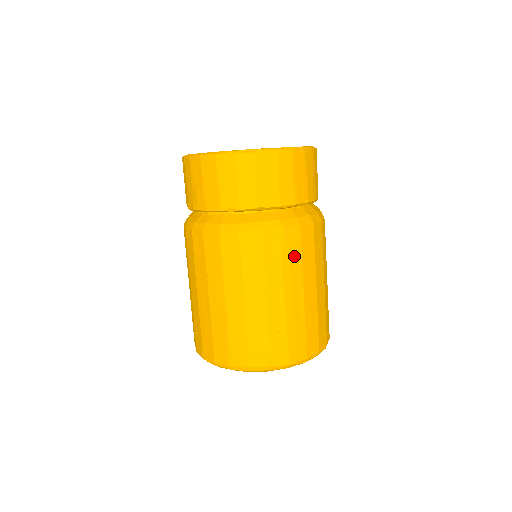
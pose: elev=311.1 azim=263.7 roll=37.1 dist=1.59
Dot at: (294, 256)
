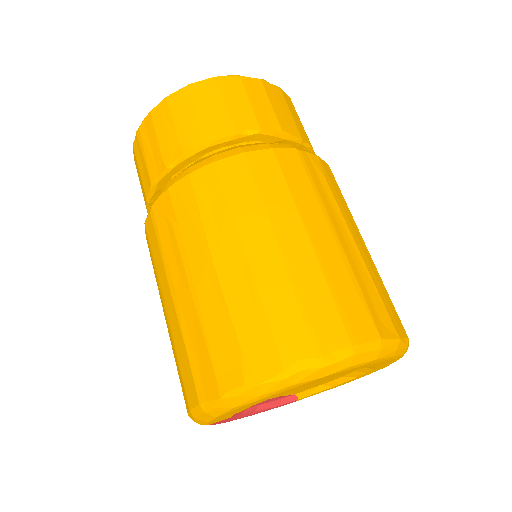
Dot at: (338, 193)
